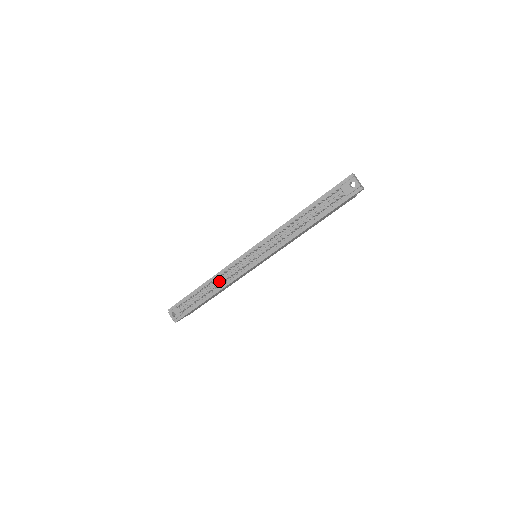
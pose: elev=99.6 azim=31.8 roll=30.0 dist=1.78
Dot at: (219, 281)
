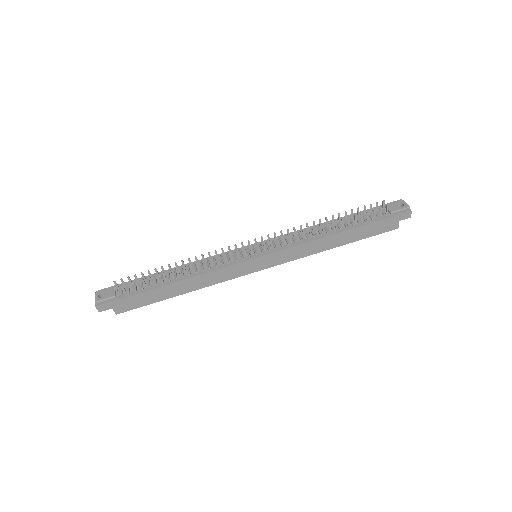
Dot at: (194, 268)
